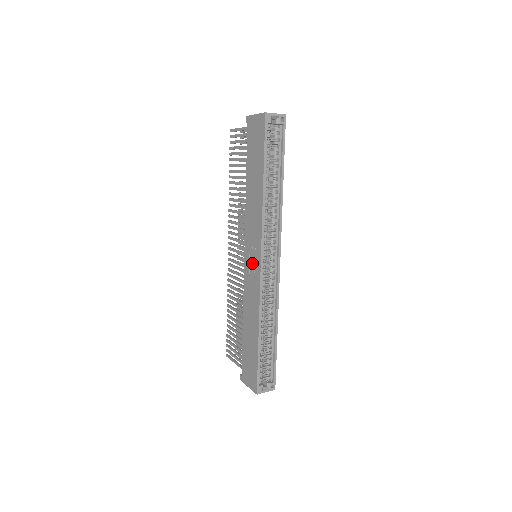
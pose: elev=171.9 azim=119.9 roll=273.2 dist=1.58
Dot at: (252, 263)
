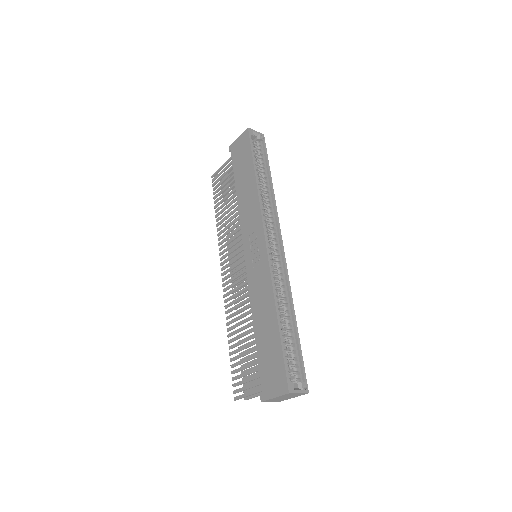
Dot at: (255, 253)
